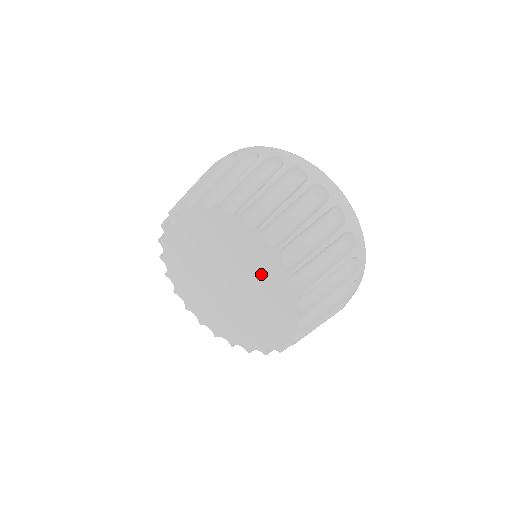
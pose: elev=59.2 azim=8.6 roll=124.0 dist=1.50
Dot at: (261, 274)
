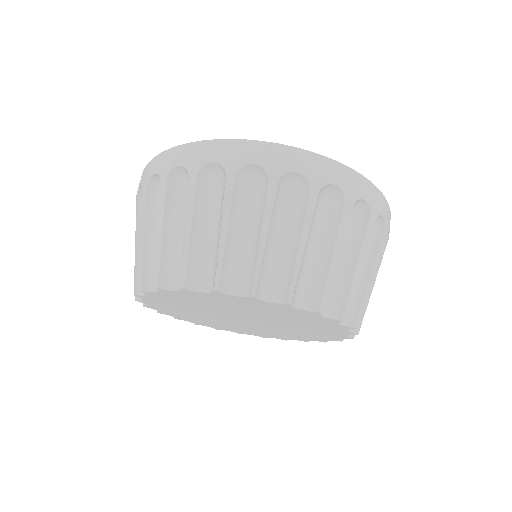
Dot at: (295, 320)
